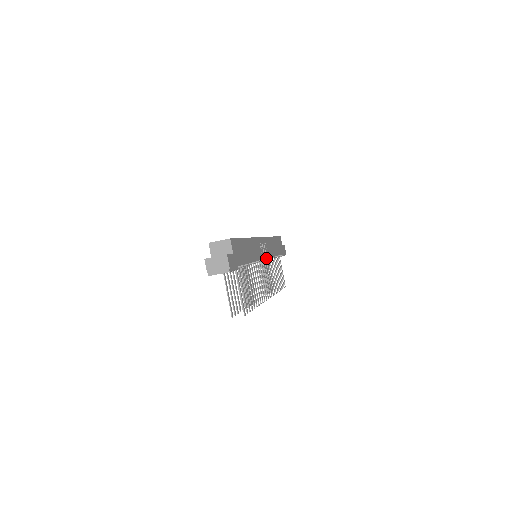
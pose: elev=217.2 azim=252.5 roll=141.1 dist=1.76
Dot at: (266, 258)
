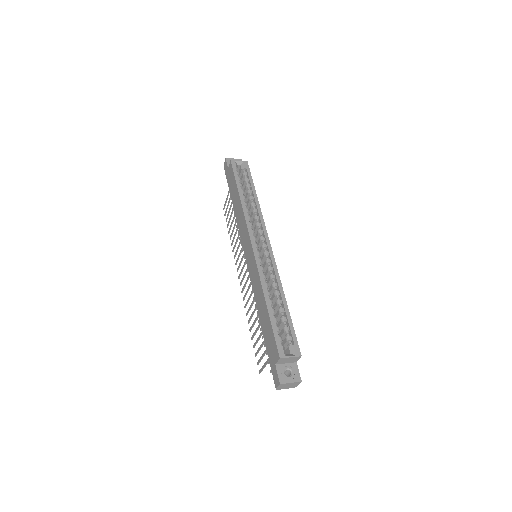
Dot at: occluded
